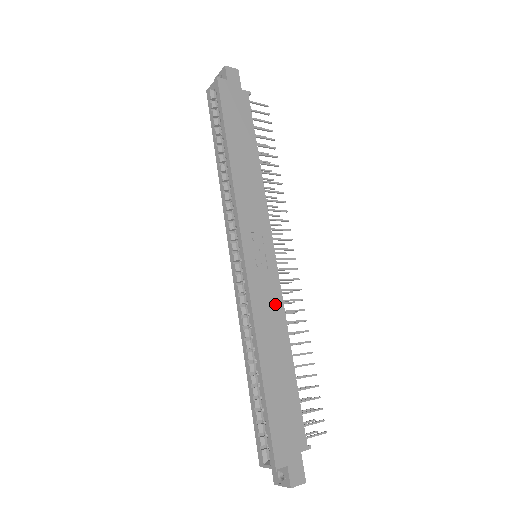
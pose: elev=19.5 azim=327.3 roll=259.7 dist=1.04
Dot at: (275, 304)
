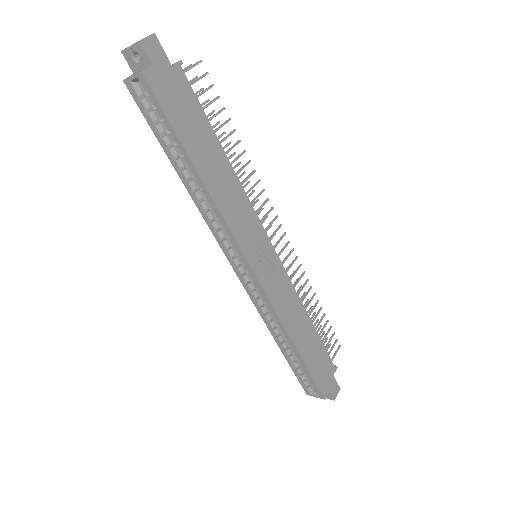
Dot at: (288, 292)
